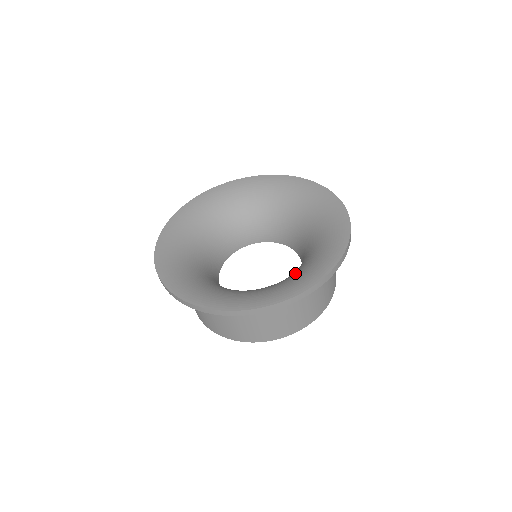
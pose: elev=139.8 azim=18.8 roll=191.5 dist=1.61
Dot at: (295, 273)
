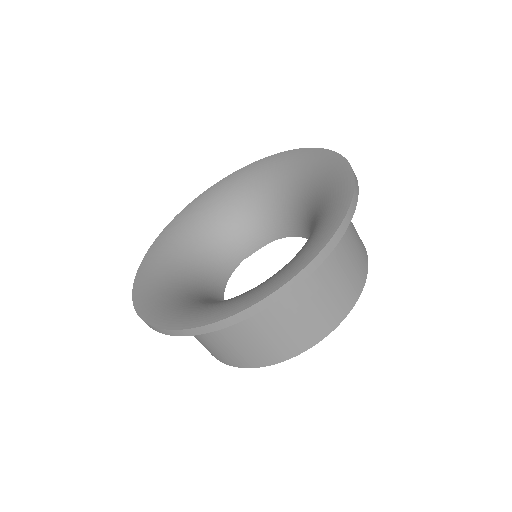
Dot at: (318, 204)
